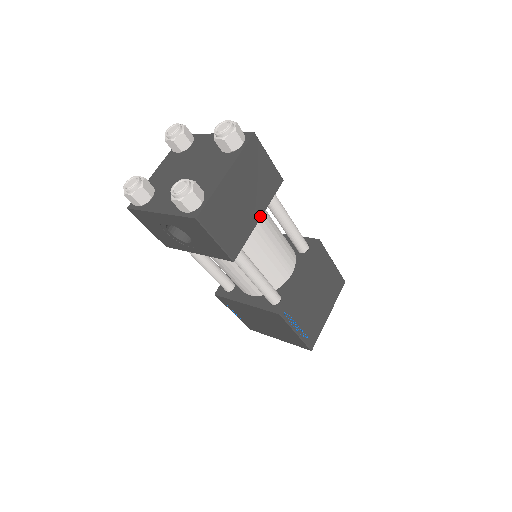
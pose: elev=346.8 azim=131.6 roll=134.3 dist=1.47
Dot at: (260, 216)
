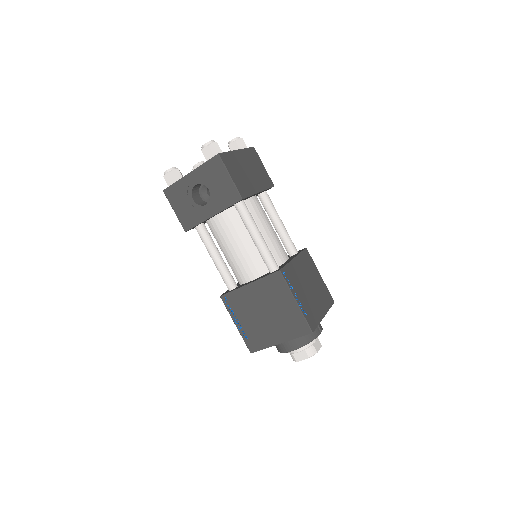
Dot at: (260, 191)
